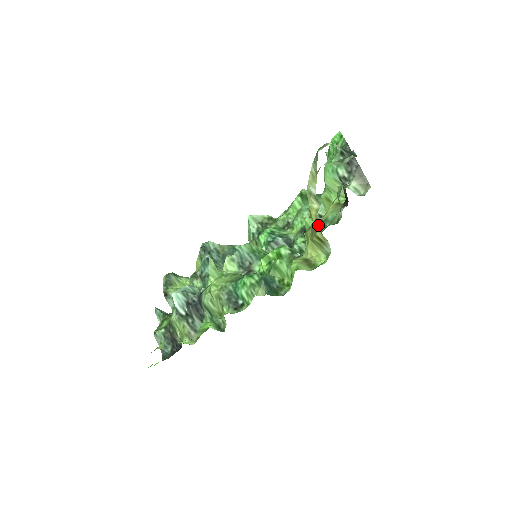
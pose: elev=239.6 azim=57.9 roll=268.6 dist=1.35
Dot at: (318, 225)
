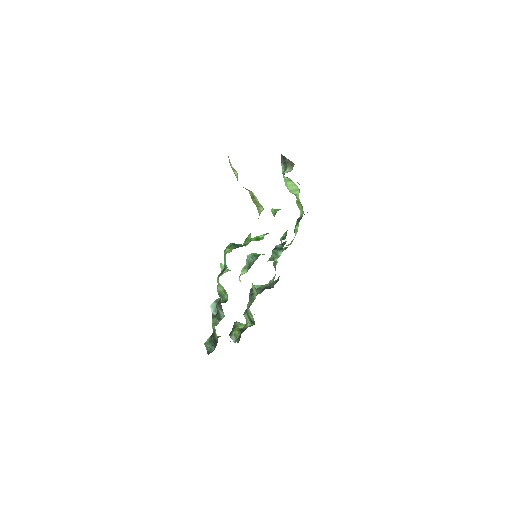
Dot at: (279, 209)
